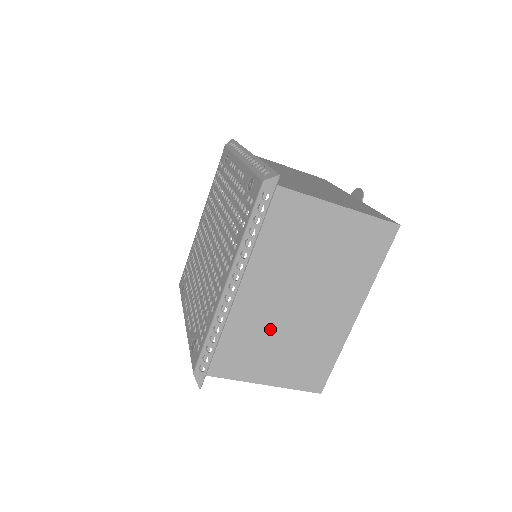
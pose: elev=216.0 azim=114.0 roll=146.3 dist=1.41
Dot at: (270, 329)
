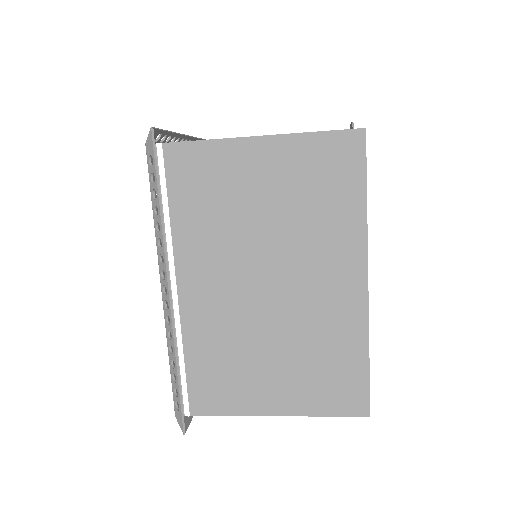
Dot at: (246, 334)
